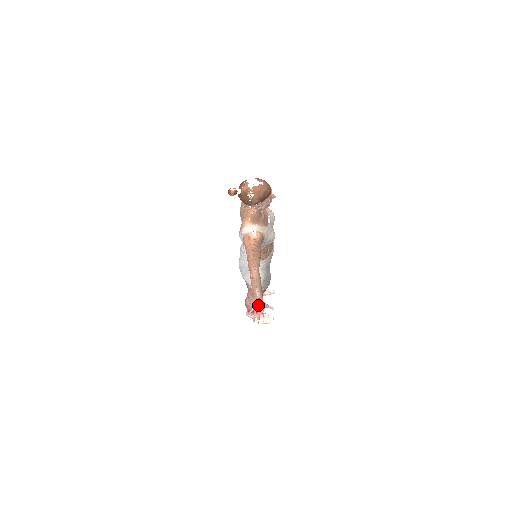
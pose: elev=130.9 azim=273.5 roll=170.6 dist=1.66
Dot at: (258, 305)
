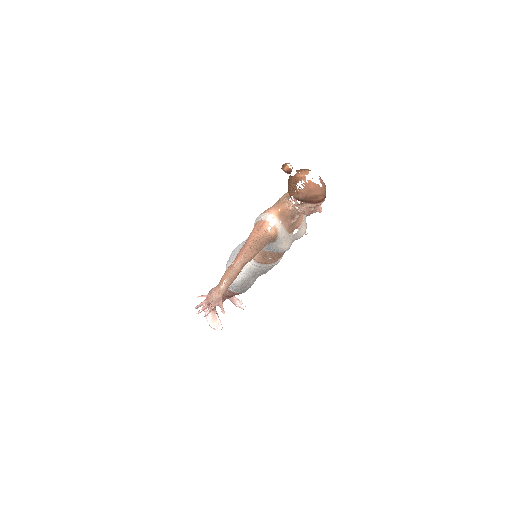
Dot at: (214, 296)
